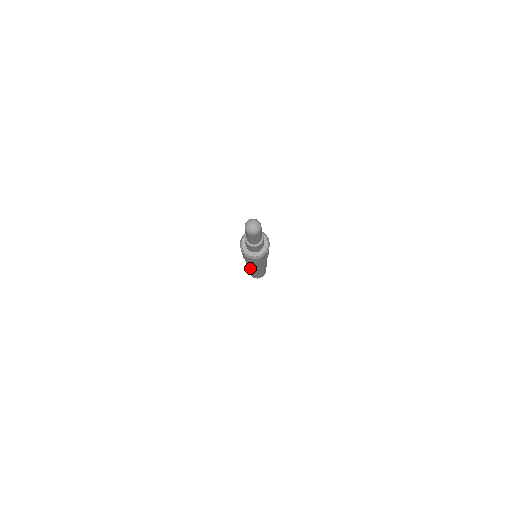
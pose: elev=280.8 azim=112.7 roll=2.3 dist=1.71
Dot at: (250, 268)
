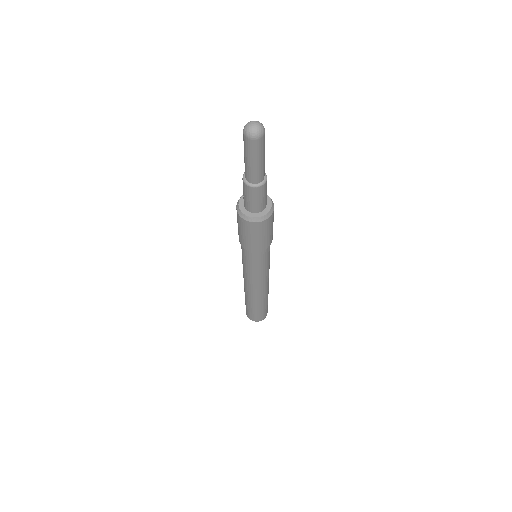
Dot at: (253, 283)
